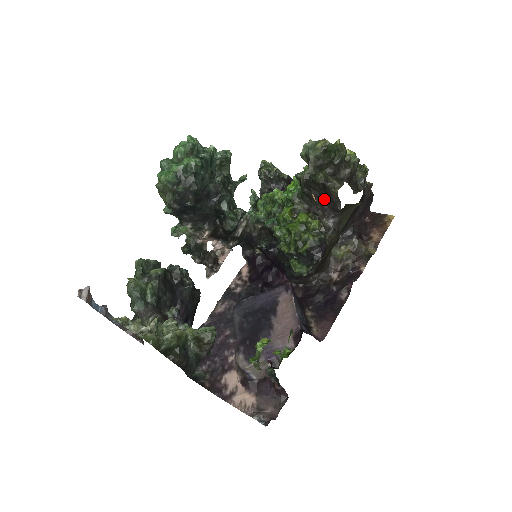
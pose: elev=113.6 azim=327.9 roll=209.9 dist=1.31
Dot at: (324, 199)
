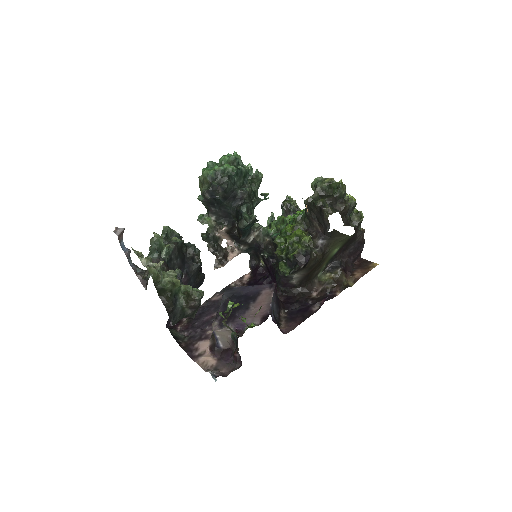
Dot at: (319, 222)
